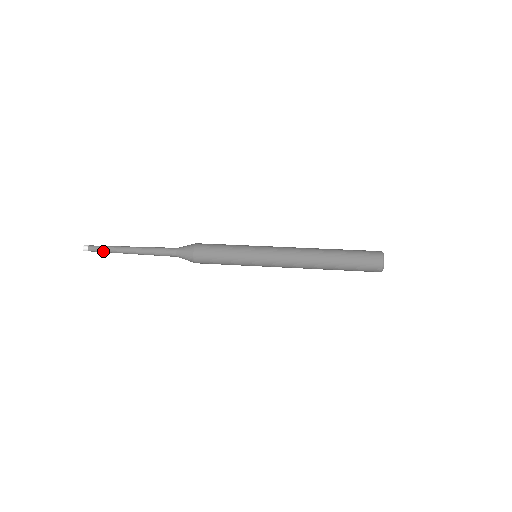
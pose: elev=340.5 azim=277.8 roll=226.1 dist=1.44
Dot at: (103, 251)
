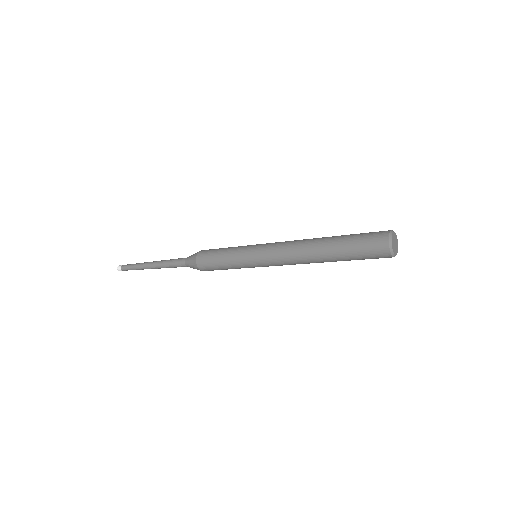
Dot at: (131, 269)
